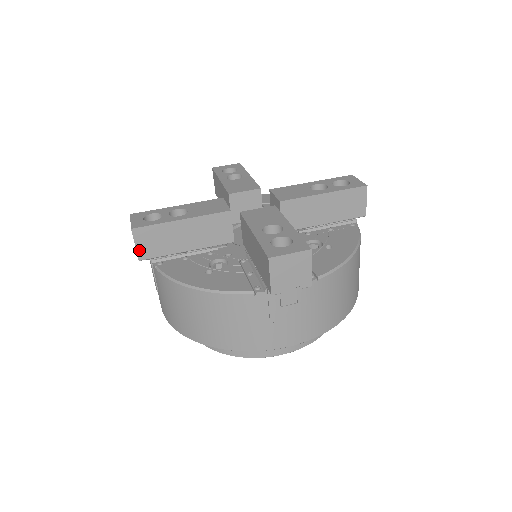
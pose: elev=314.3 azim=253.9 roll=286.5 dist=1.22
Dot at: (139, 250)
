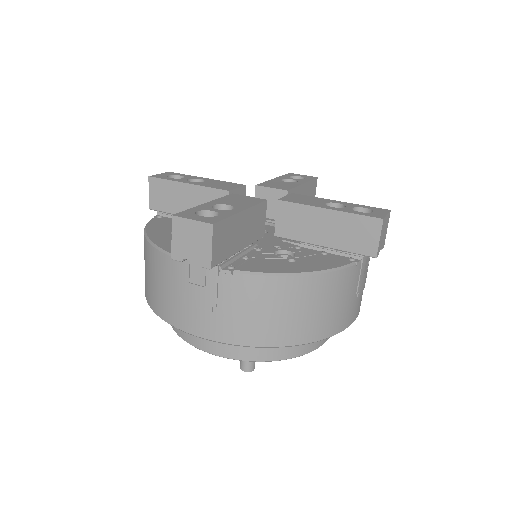
Dot at: (151, 199)
